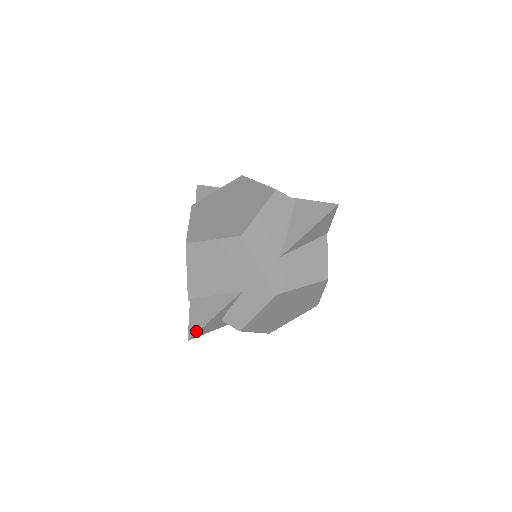
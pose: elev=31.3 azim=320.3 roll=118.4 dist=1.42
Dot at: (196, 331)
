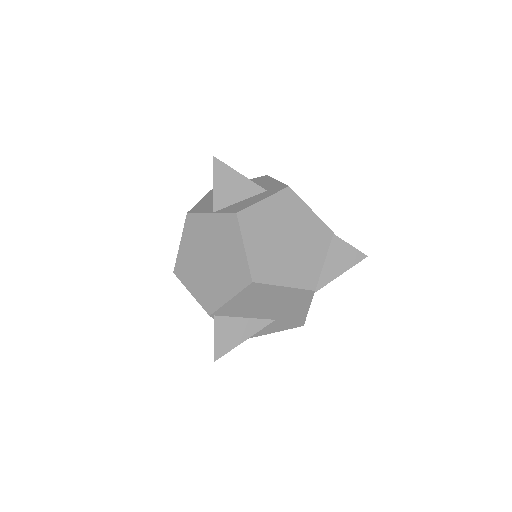
Dot at: (224, 353)
